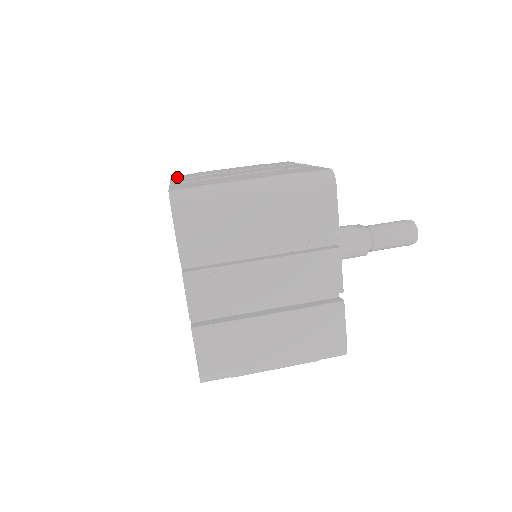
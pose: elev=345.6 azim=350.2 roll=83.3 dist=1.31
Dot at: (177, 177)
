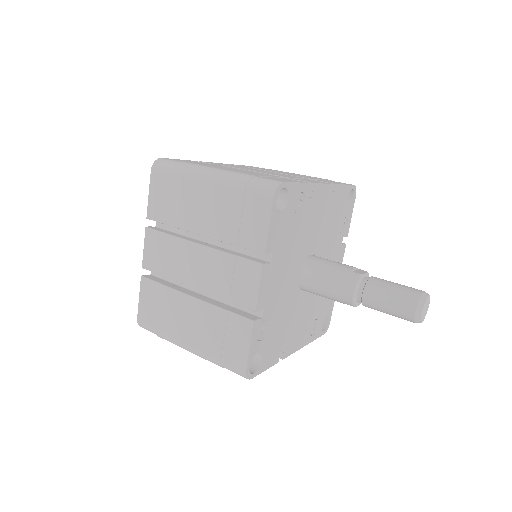
Dot at: occluded
